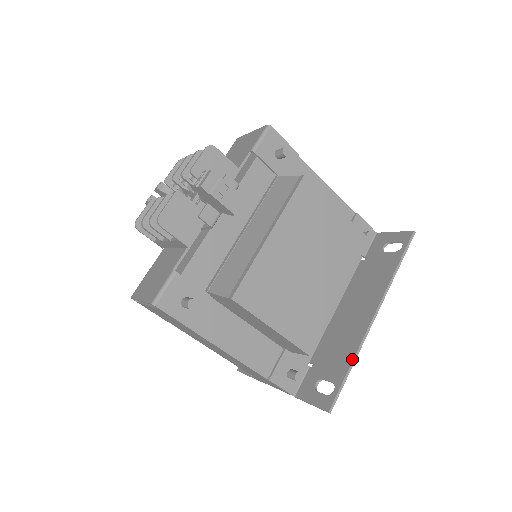
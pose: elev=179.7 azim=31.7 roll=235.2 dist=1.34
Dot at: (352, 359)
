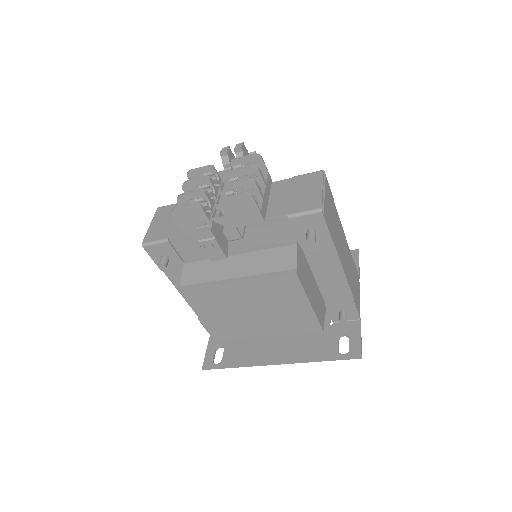
Dot at: (240, 365)
